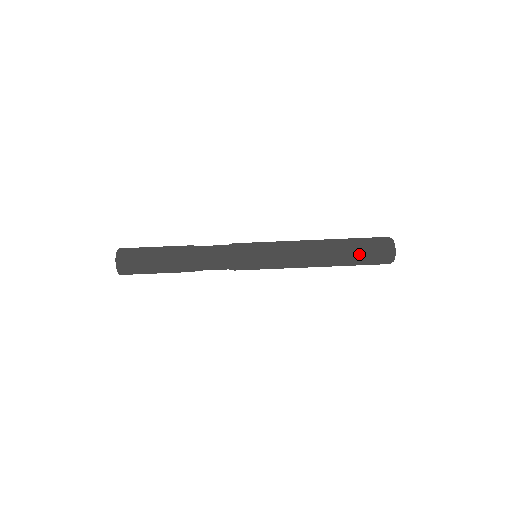
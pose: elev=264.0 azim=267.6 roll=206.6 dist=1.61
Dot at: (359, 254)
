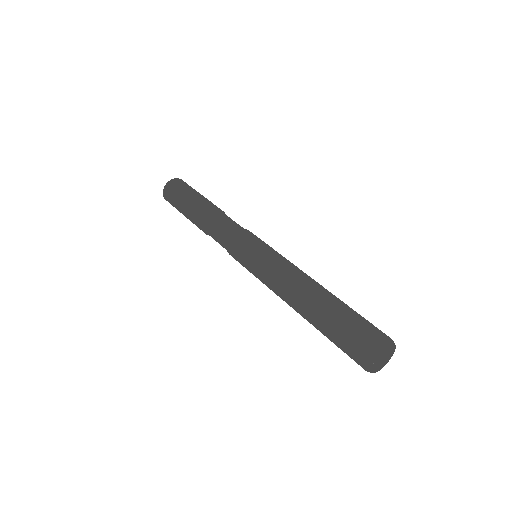
Dot at: (333, 327)
